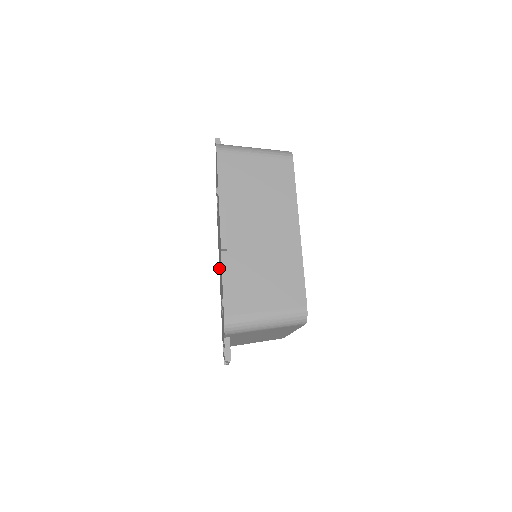
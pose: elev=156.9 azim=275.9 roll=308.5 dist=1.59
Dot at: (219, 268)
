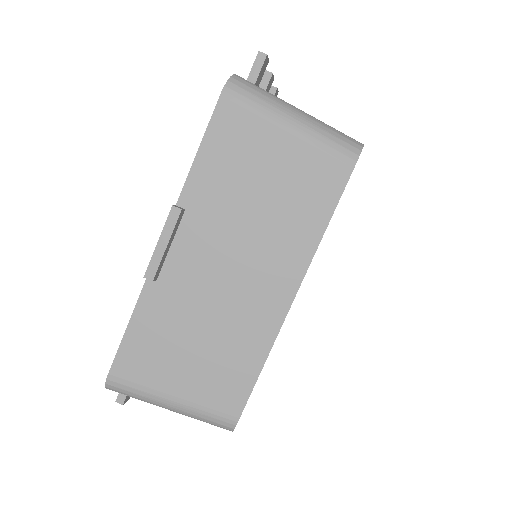
Dot at: occluded
